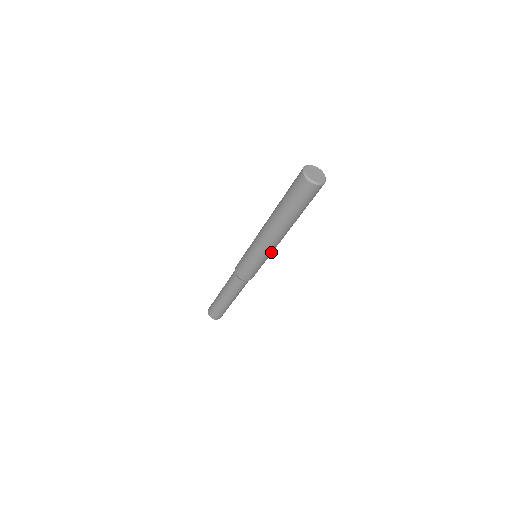
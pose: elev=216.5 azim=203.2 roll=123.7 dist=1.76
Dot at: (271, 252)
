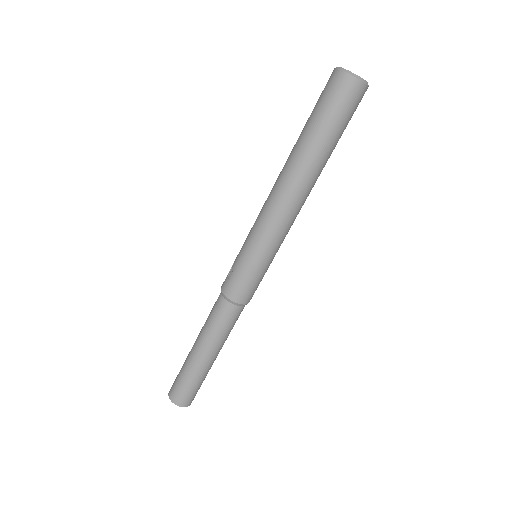
Dot at: occluded
